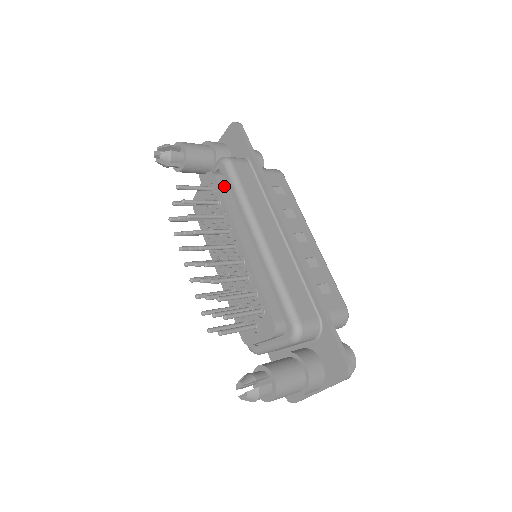
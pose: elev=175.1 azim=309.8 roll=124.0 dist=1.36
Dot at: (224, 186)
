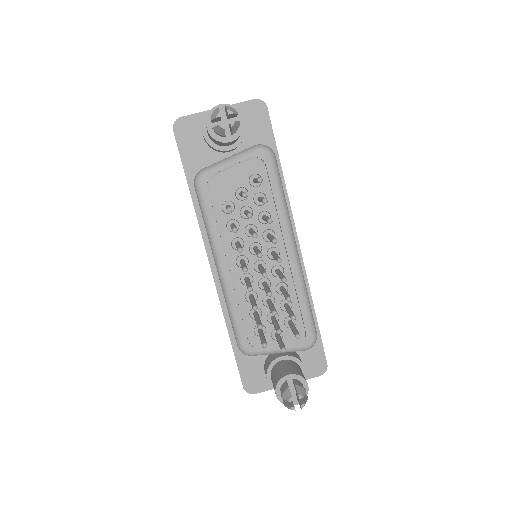
Dot at: (268, 182)
